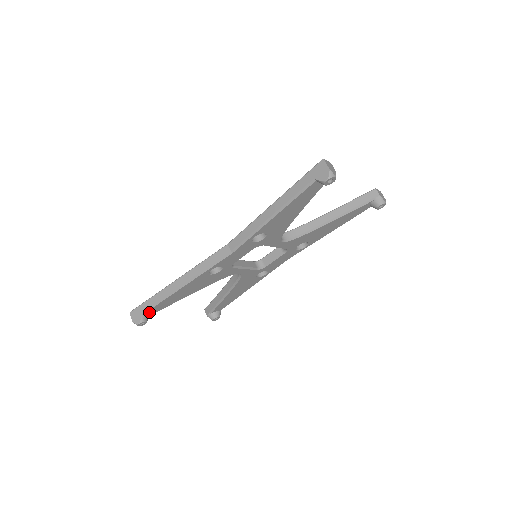
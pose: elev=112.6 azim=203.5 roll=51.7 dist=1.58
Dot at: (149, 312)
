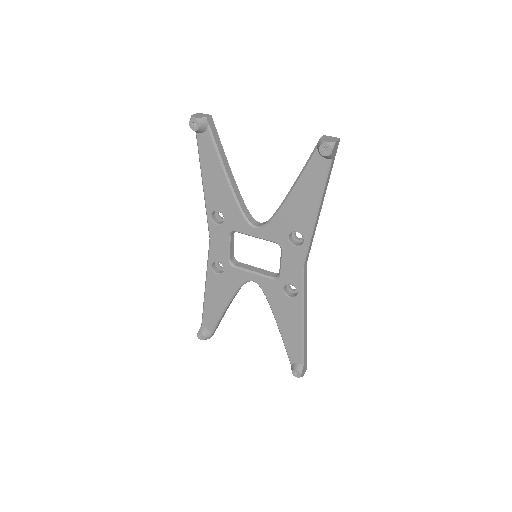
Dot at: (206, 326)
